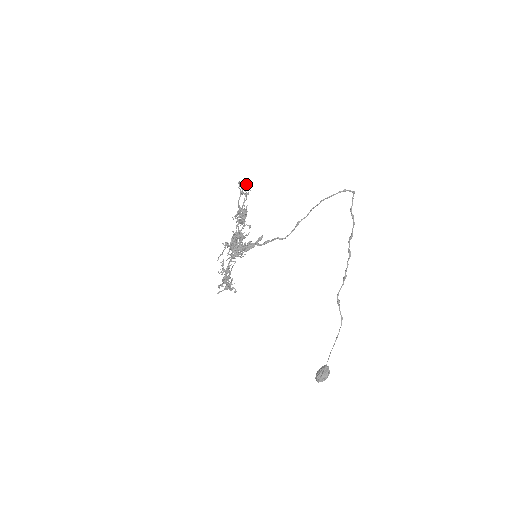
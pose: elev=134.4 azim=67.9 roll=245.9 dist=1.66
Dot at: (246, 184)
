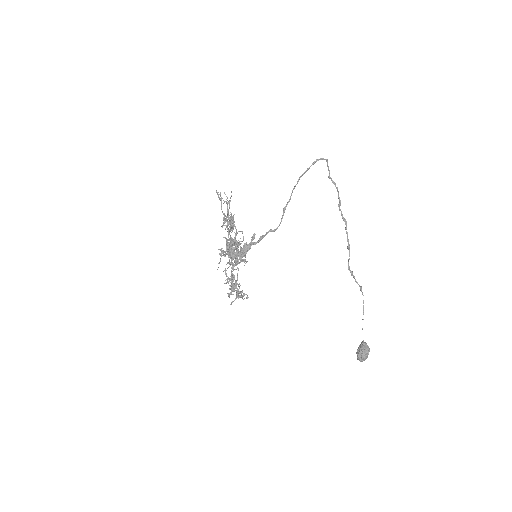
Dot at: (224, 192)
